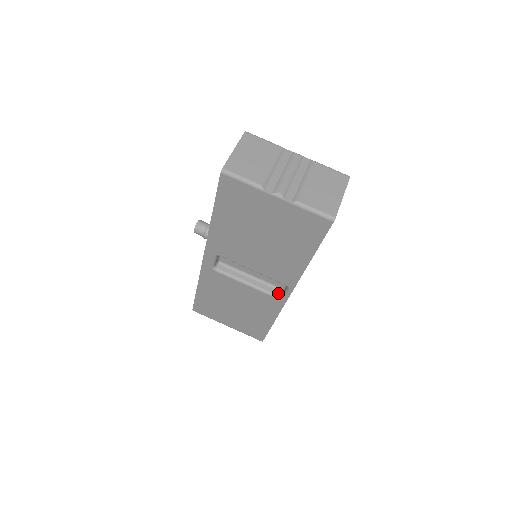
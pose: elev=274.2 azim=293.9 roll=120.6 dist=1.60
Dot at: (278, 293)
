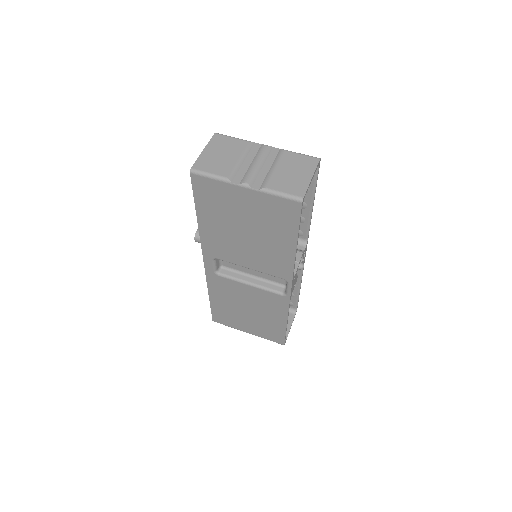
Dot at: (281, 290)
